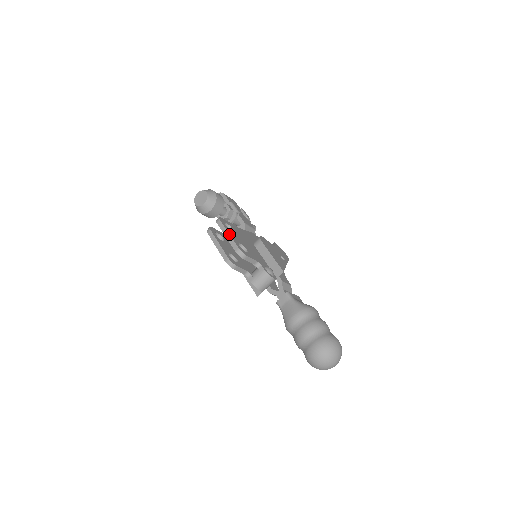
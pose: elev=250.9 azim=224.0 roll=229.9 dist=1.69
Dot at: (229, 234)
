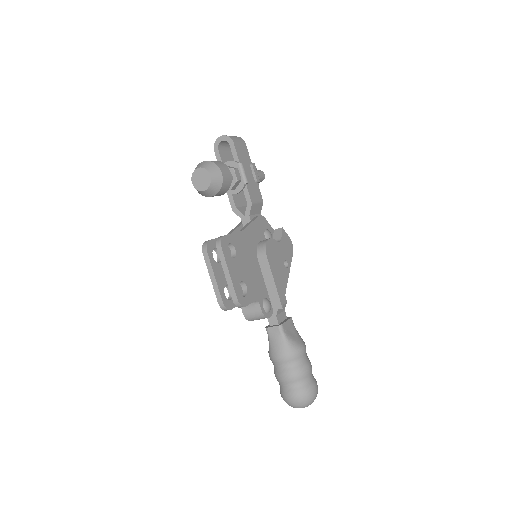
Dot at: (229, 275)
